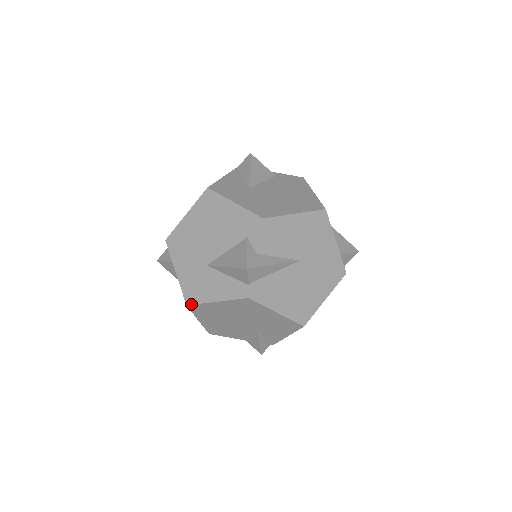
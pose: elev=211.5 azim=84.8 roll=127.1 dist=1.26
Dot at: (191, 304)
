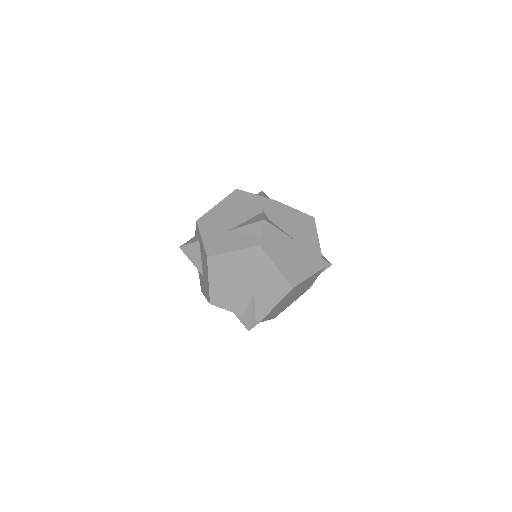
Dot at: (211, 255)
